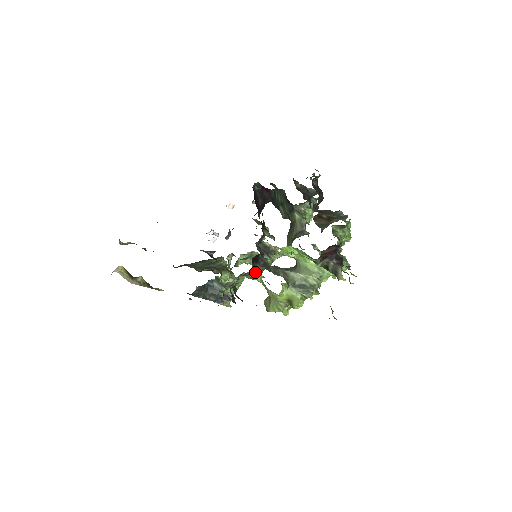
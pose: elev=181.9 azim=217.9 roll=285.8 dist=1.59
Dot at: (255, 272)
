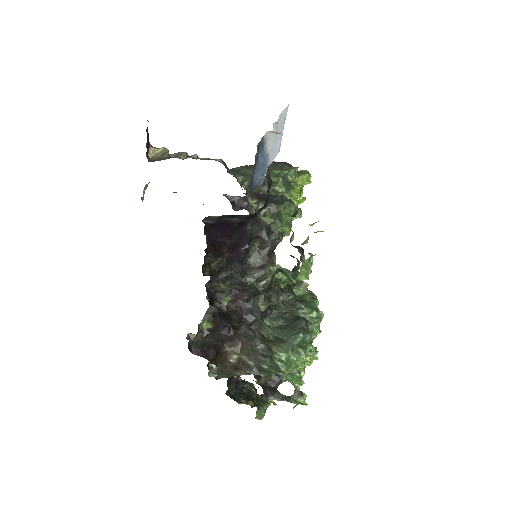
Dot at: occluded
